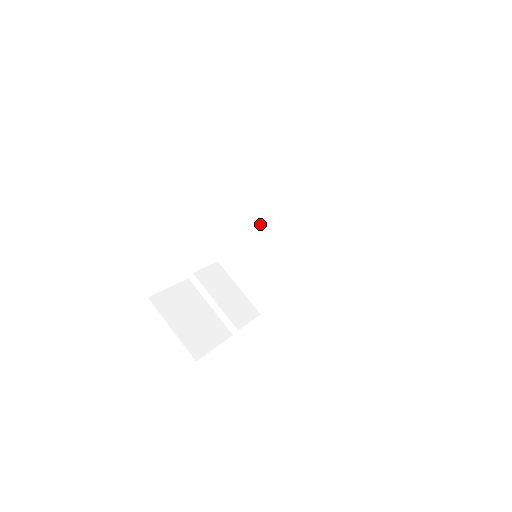
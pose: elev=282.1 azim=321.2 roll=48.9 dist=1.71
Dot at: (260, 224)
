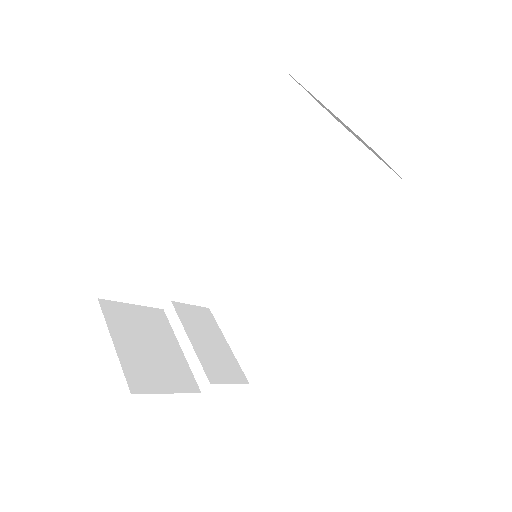
Dot at: (271, 252)
